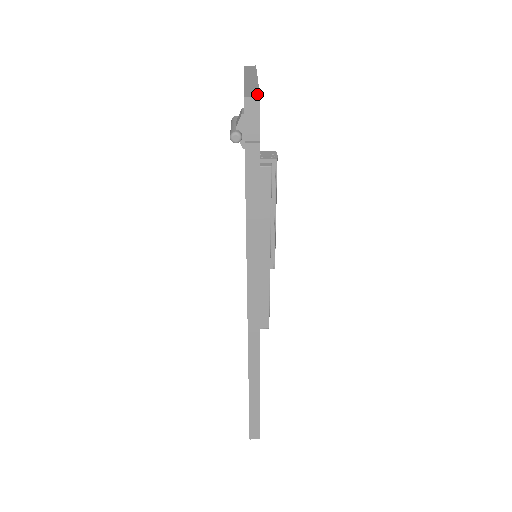
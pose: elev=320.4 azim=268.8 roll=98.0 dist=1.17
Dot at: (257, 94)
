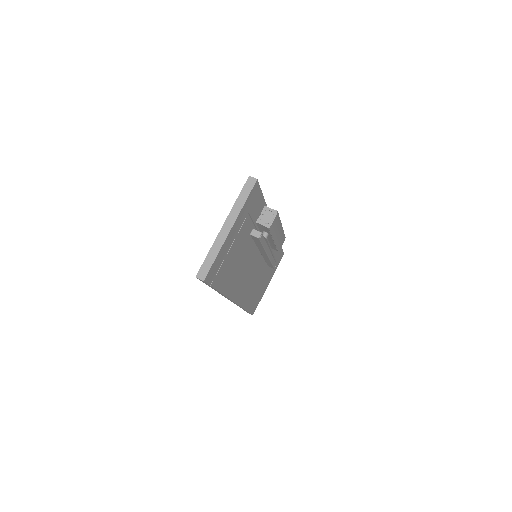
Dot at: (206, 274)
